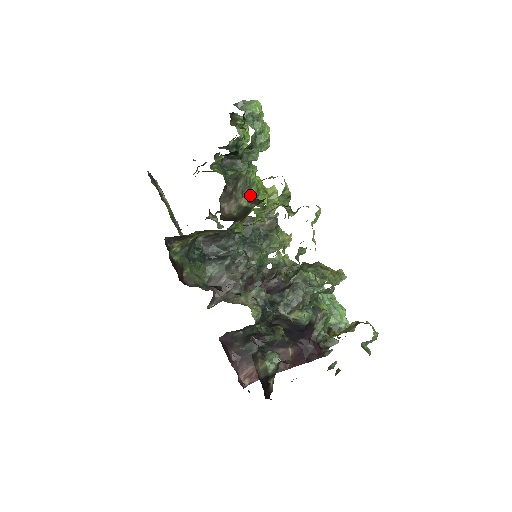
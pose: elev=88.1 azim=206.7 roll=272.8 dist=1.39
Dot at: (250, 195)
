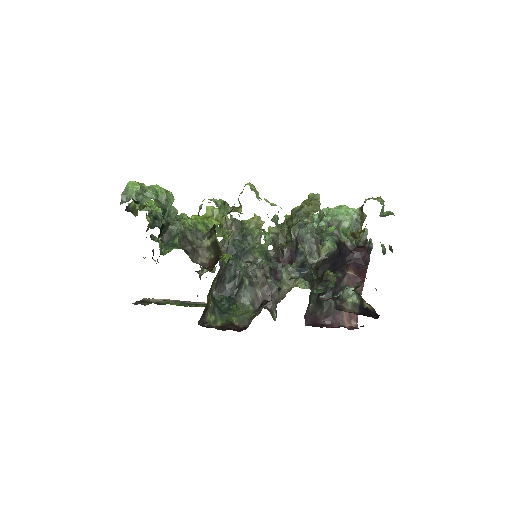
Dot at: (203, 233)
